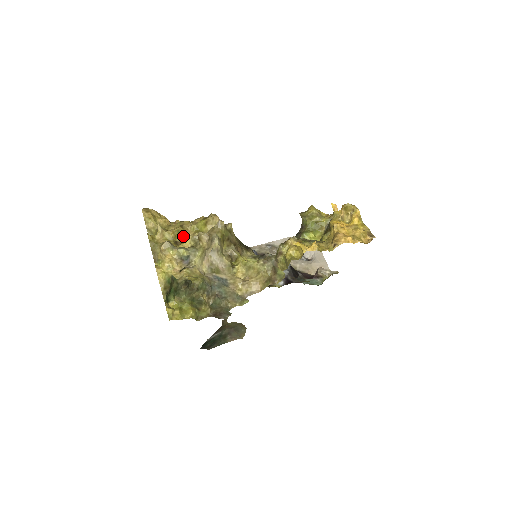
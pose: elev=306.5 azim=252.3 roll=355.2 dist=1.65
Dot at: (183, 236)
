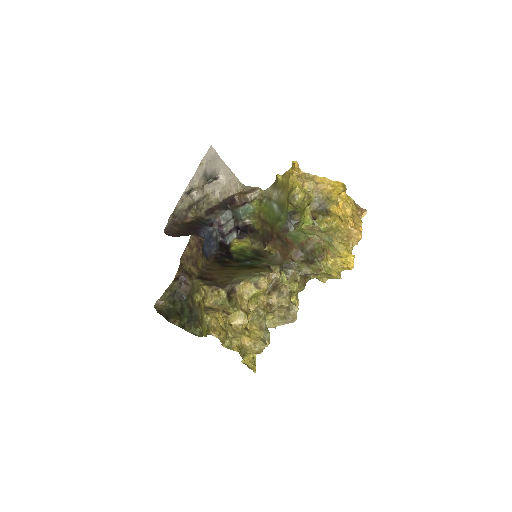
Dot at: occluded
